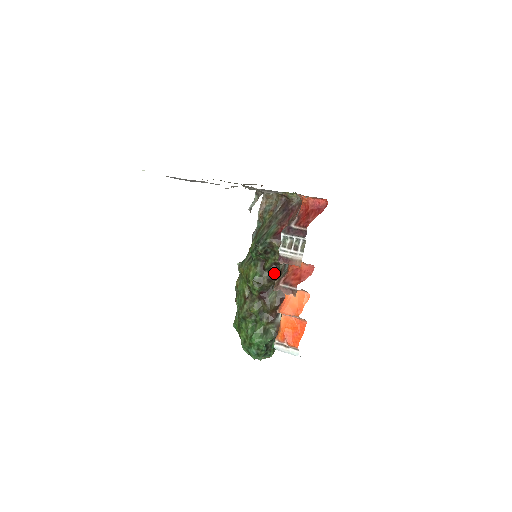
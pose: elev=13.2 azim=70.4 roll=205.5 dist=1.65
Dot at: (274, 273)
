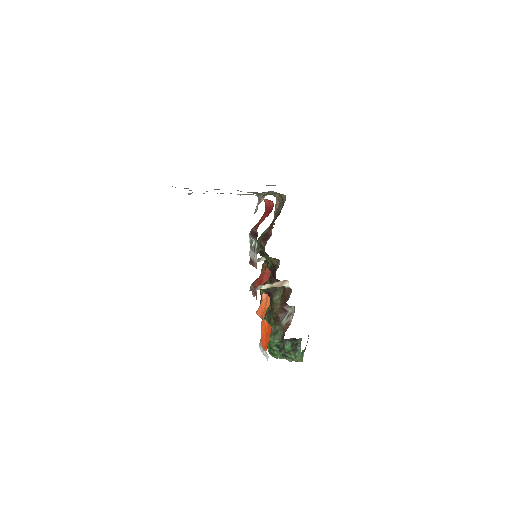
Dot at: (273, 274)
